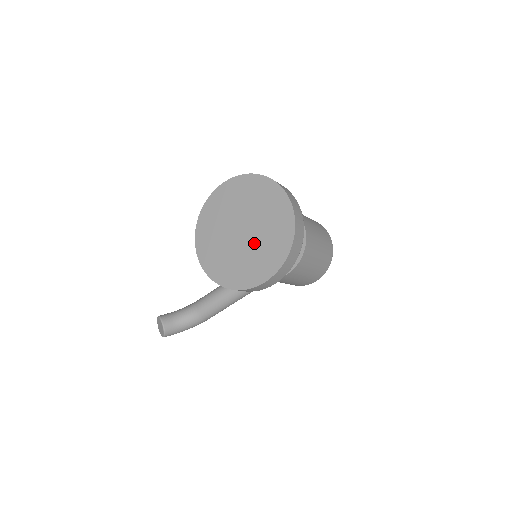
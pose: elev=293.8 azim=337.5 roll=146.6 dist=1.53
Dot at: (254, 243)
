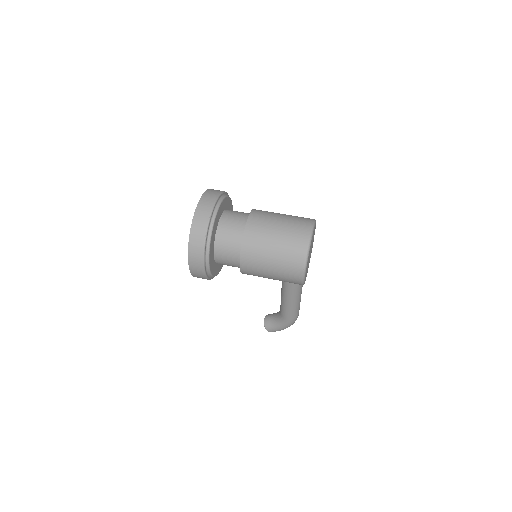
Dot at: occluded
